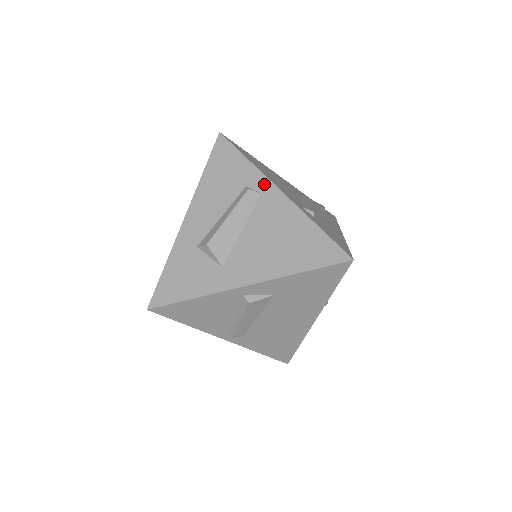
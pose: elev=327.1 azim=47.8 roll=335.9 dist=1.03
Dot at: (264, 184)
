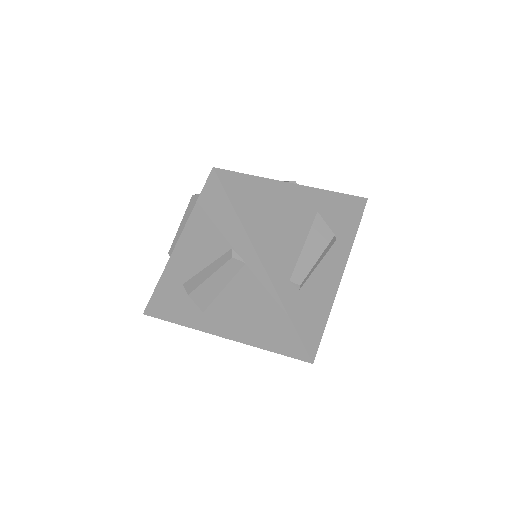
Dot at: (250, 255)
